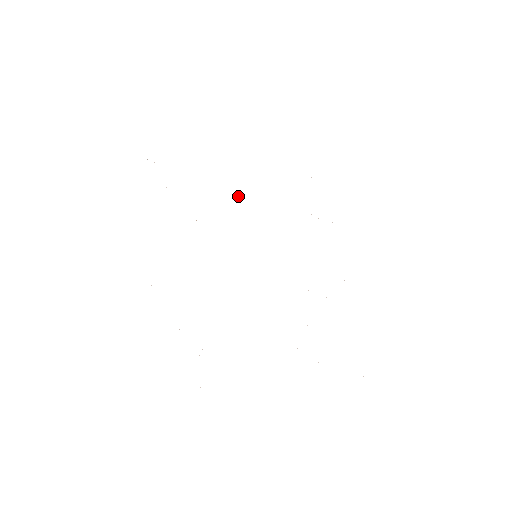
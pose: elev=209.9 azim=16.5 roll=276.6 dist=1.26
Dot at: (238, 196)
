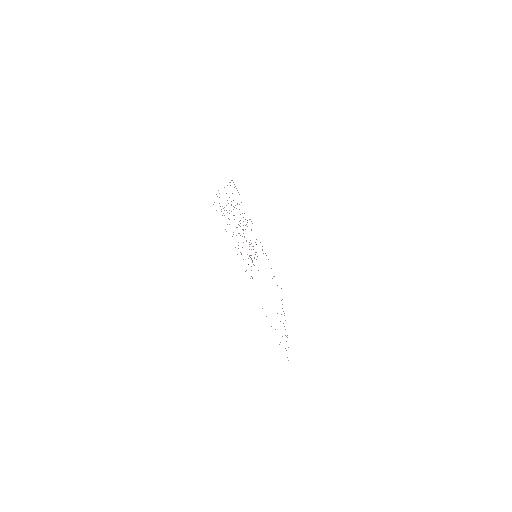
Dot at: occluded
